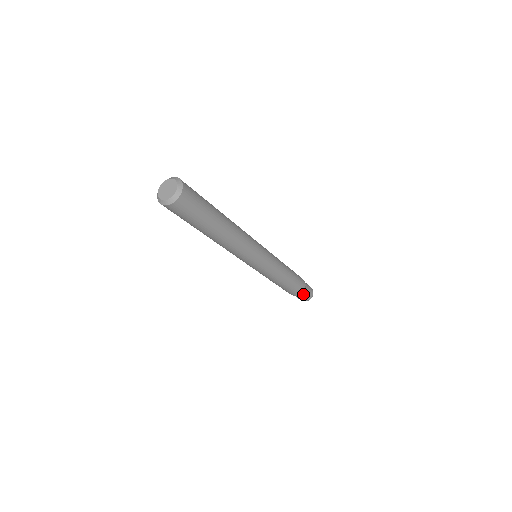
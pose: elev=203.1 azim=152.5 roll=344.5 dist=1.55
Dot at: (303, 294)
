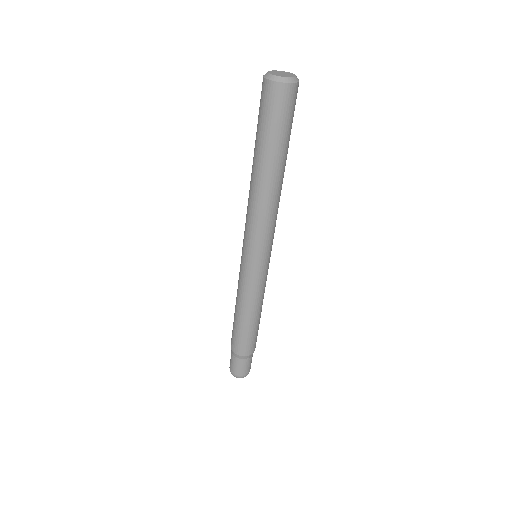
Dot at: (242, 360)
